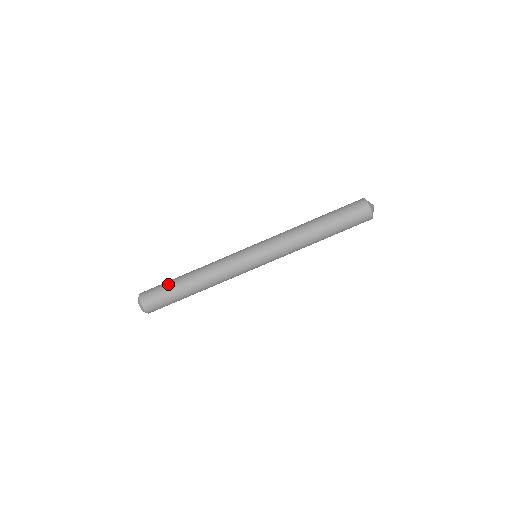
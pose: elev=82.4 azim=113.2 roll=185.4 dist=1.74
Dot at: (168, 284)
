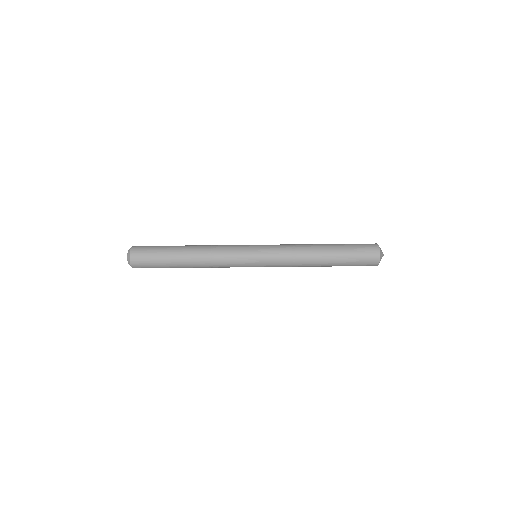
Dot at: (163, 248)
